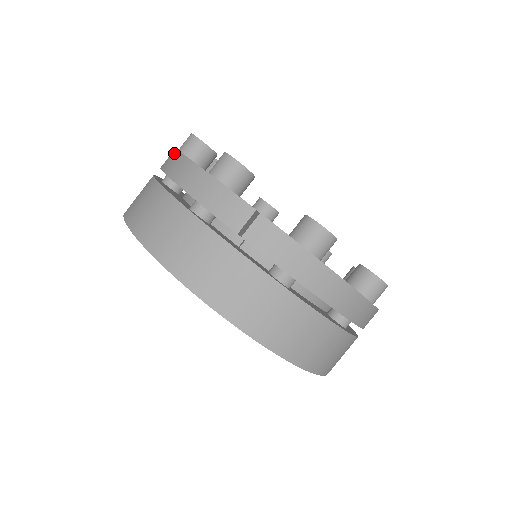
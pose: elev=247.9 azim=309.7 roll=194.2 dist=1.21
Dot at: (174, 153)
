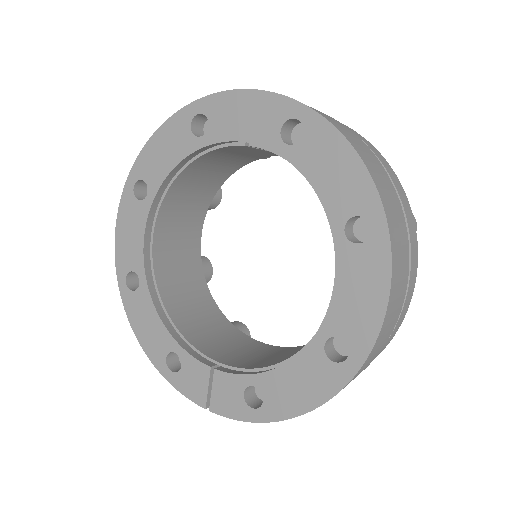
Dot at: occluded
